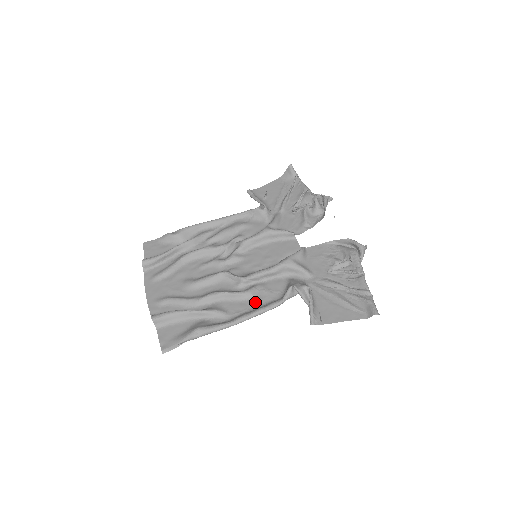
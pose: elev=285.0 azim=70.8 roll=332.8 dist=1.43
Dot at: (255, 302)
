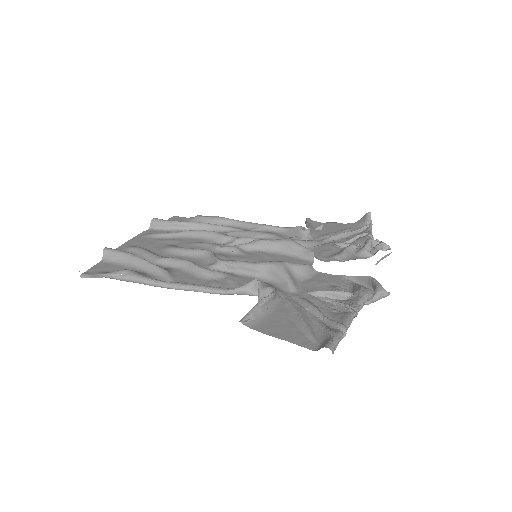
Dot at: (209, 283)
